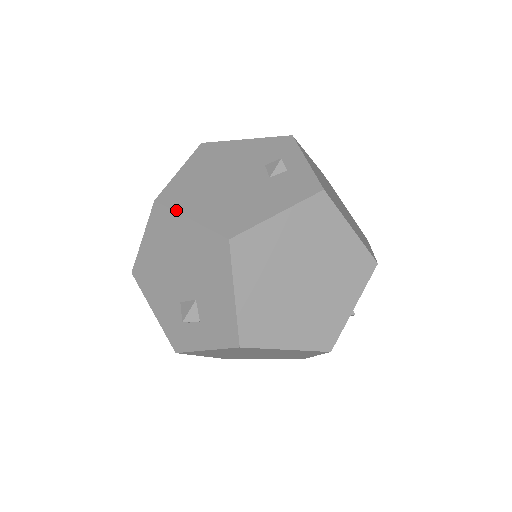
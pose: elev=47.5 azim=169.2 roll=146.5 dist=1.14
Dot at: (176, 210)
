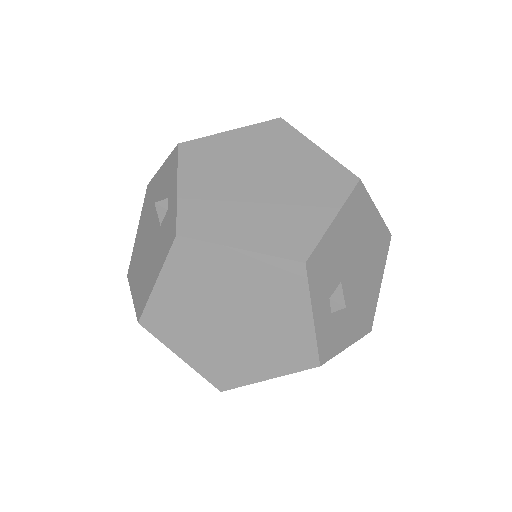
Dot at: (130, 287)
